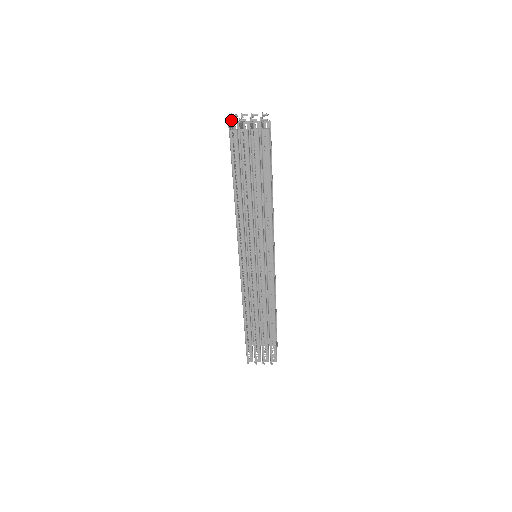
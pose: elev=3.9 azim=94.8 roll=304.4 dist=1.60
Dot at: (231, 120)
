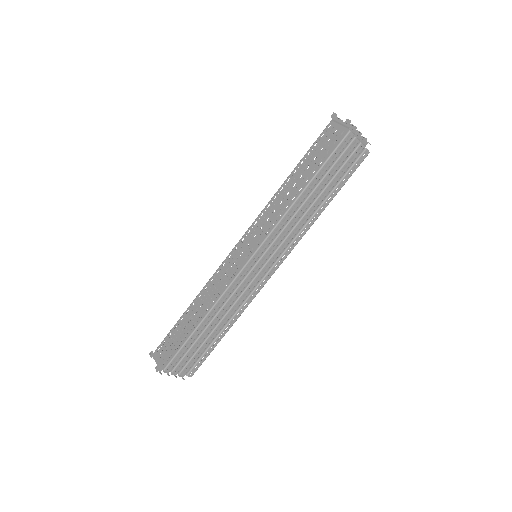
Dot at: (349, 122)
